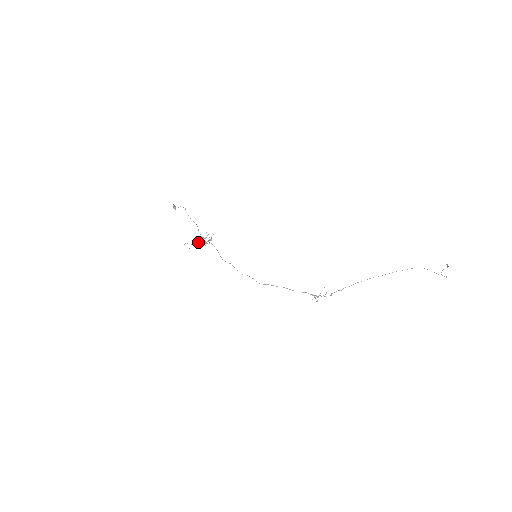
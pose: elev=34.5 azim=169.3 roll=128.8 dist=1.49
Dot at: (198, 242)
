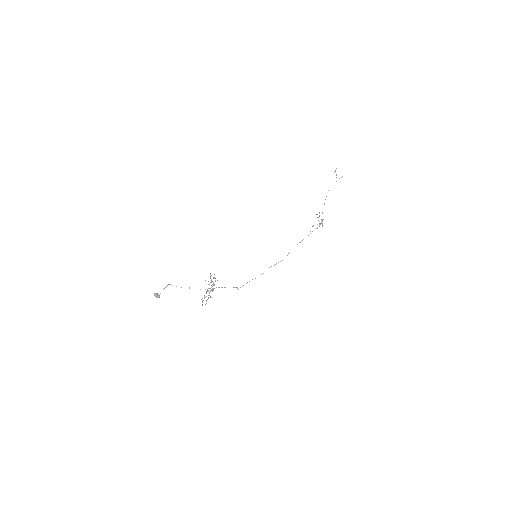
Dot at: occluded
